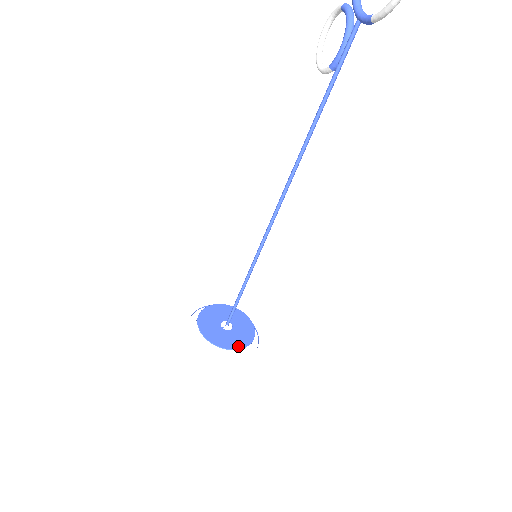
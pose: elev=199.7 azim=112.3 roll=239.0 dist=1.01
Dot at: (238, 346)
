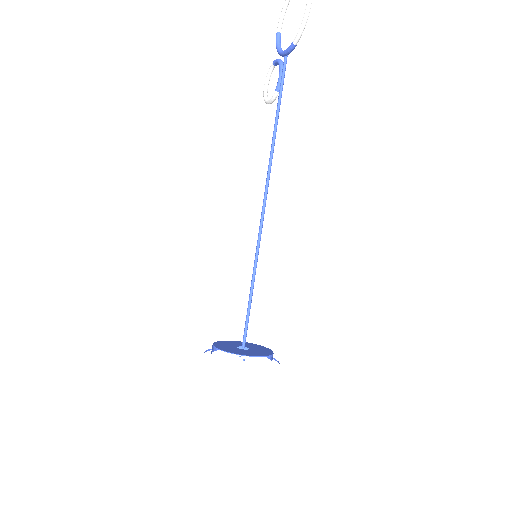
Dot at: (260, 355)
